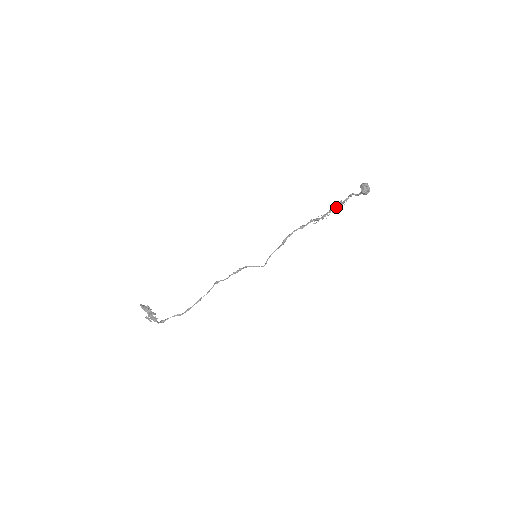
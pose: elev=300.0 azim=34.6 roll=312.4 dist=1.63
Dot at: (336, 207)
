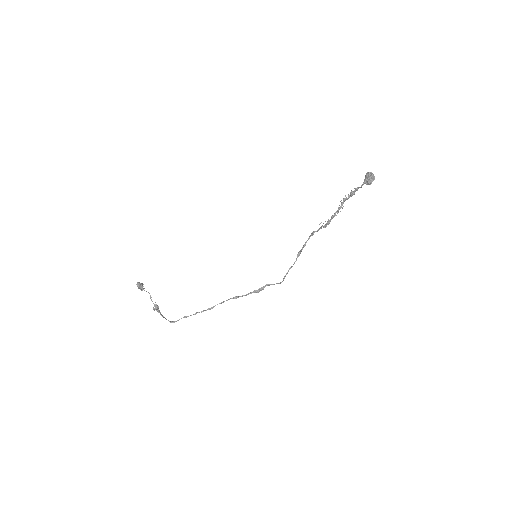
Dot at: (342, 204)
